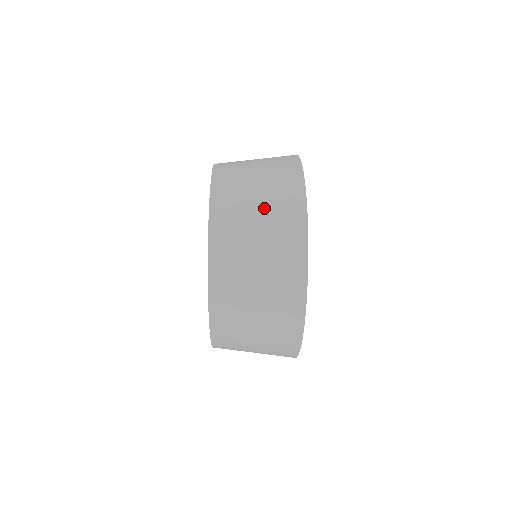
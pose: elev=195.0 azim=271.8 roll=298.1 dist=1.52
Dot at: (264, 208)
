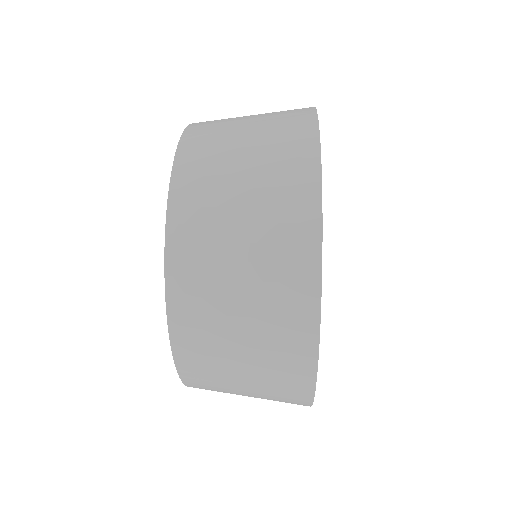
Dot at: (251, 266)
